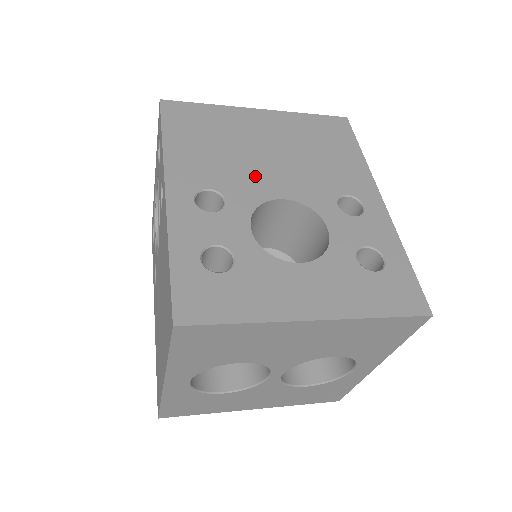
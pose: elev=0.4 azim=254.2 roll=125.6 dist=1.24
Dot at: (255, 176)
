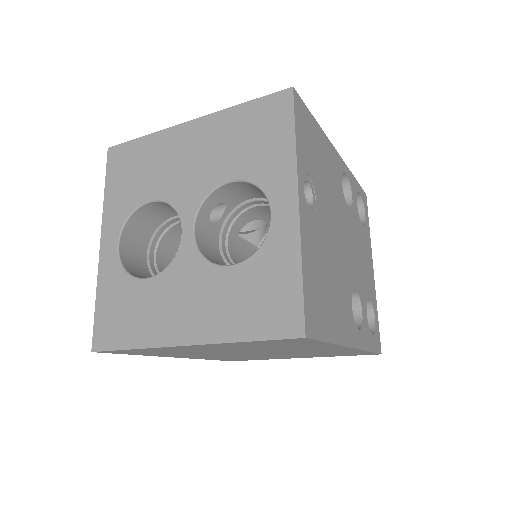
Dot at: occluded
